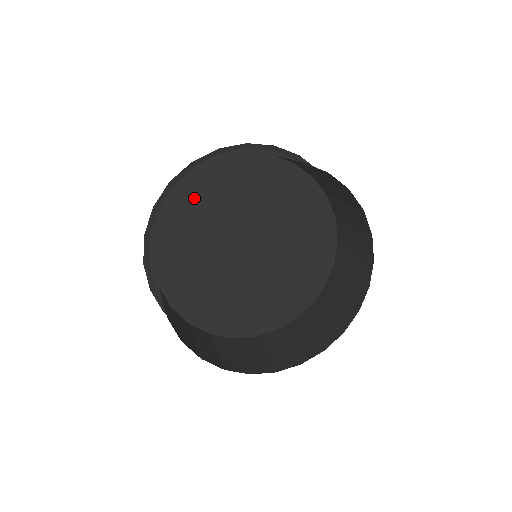
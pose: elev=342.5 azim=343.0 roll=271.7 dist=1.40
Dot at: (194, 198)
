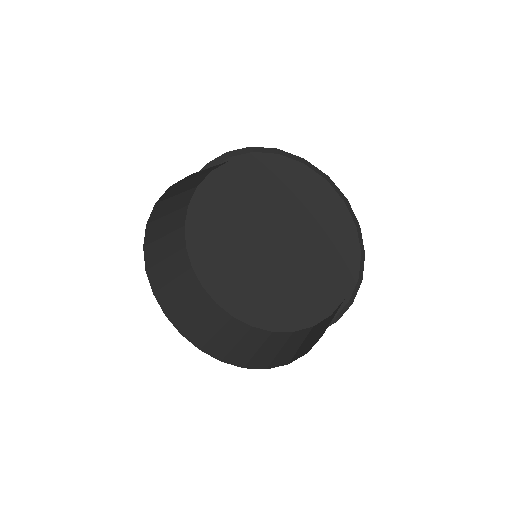
Dot at: (259, 174)
